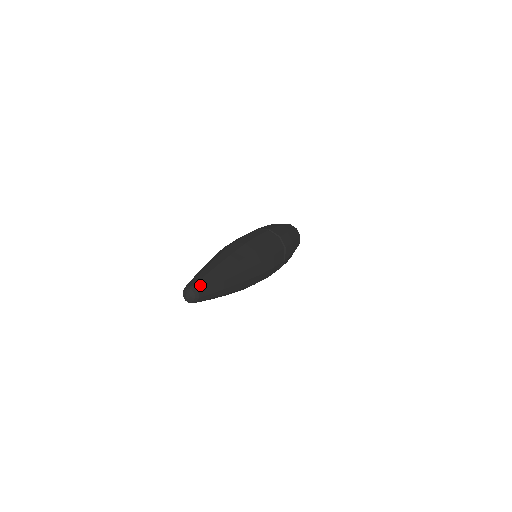
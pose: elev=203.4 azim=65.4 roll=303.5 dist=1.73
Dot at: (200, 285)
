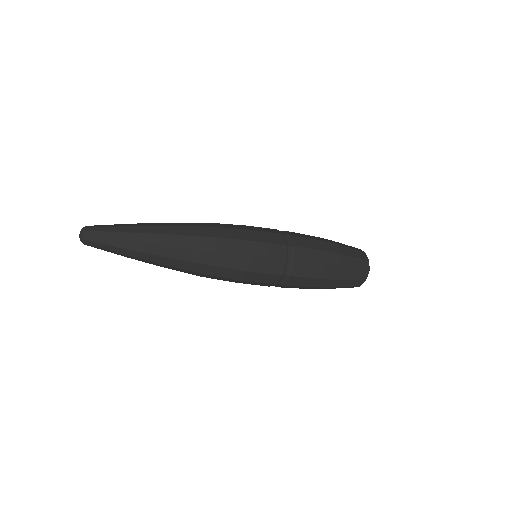
Dot at: (94, 235)
